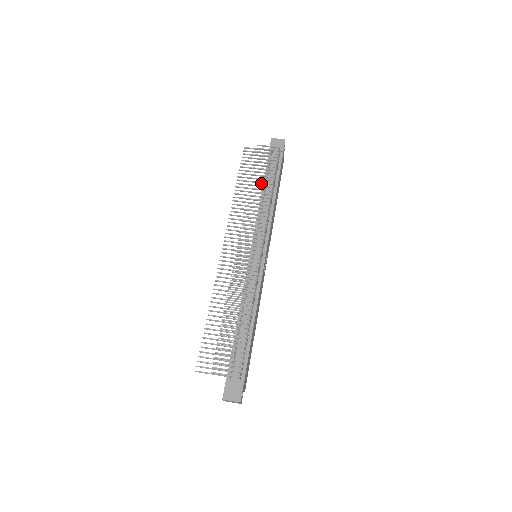
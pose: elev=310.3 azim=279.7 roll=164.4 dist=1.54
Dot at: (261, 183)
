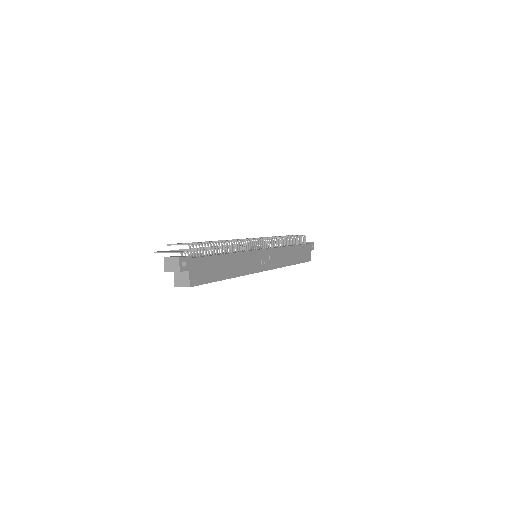
Dot at: occluded
